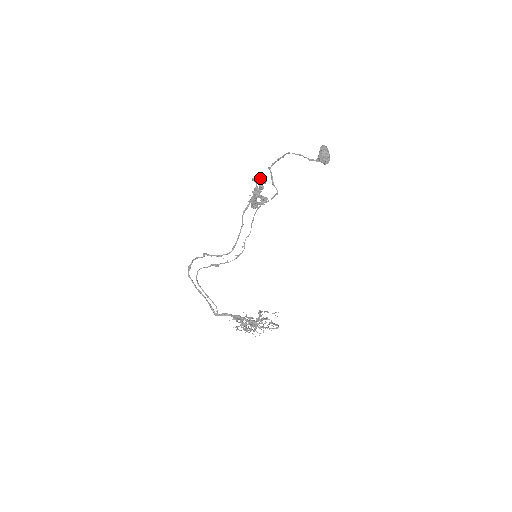
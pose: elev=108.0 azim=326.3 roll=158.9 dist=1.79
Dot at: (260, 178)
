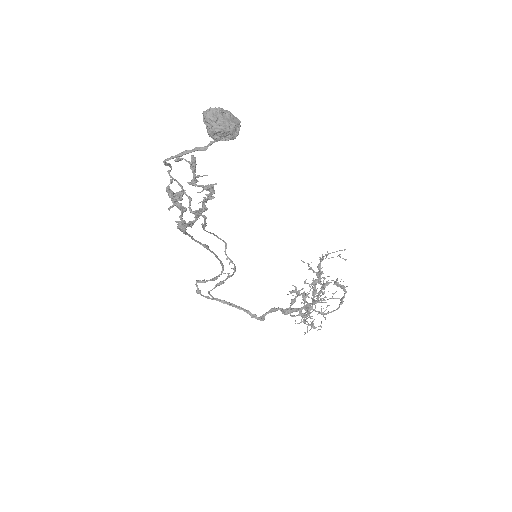
Dot at: (170, 196)
